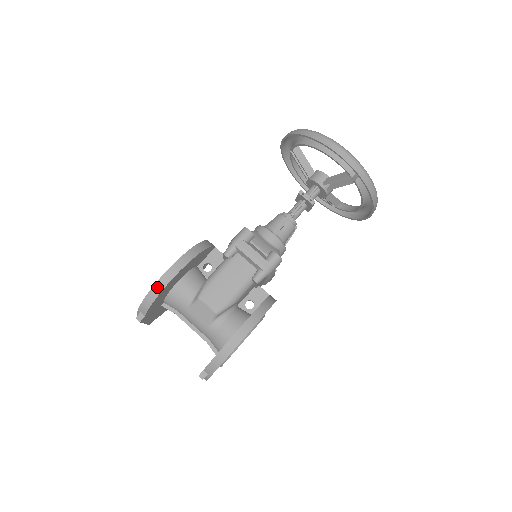
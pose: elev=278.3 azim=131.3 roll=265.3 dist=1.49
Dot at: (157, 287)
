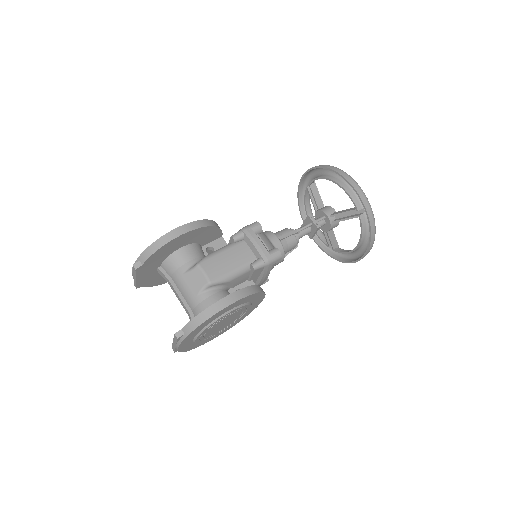
Dot at: (166, 237)
